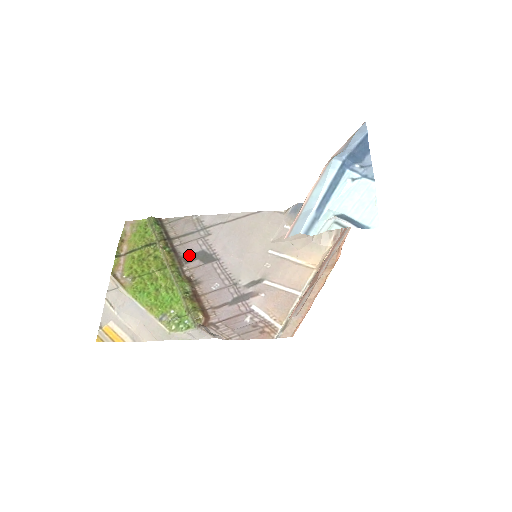
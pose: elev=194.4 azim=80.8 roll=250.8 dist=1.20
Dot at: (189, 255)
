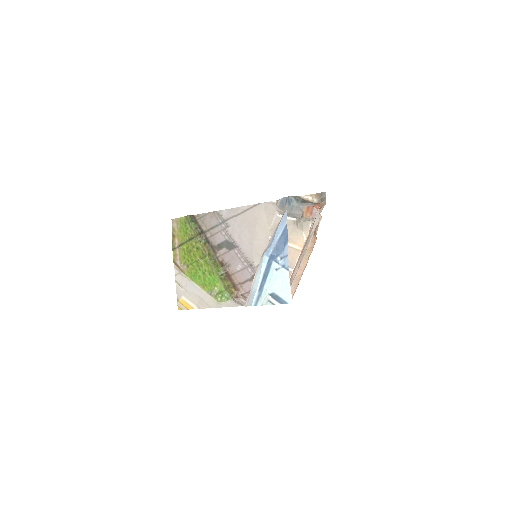
Dot at: (218, 244)
